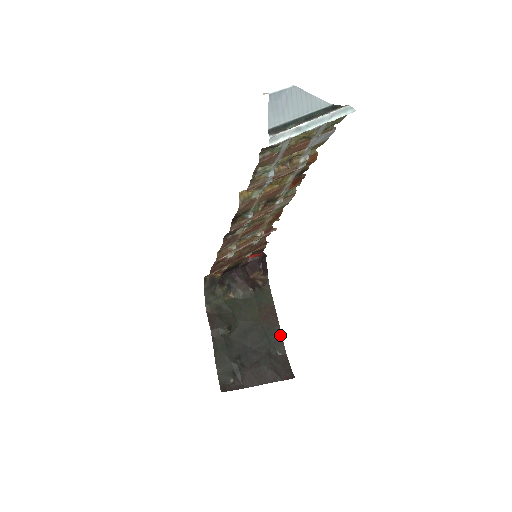
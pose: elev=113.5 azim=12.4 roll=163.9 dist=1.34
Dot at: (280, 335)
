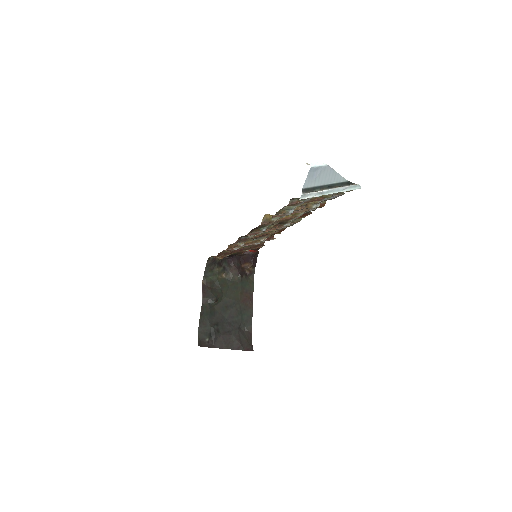
Dot at: (251, 316)
